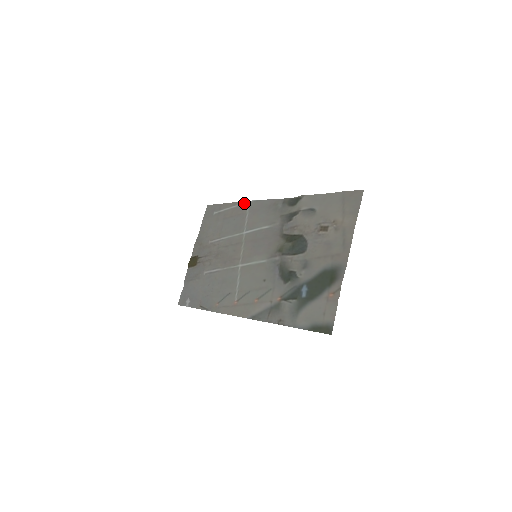
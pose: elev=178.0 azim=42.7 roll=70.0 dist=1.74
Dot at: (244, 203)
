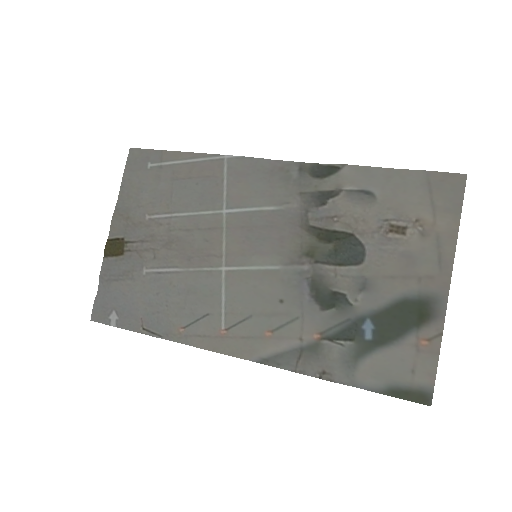
Dot at: (215, 157)
